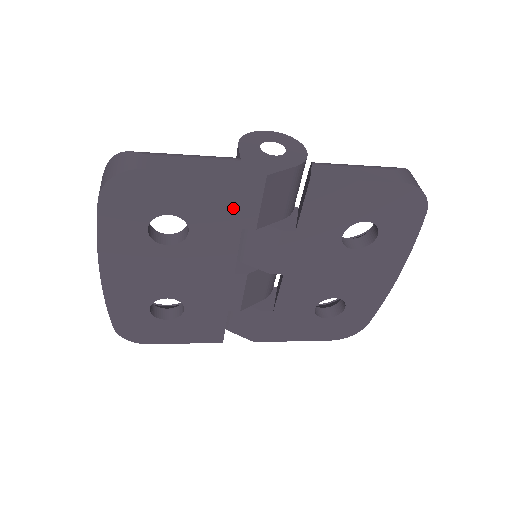
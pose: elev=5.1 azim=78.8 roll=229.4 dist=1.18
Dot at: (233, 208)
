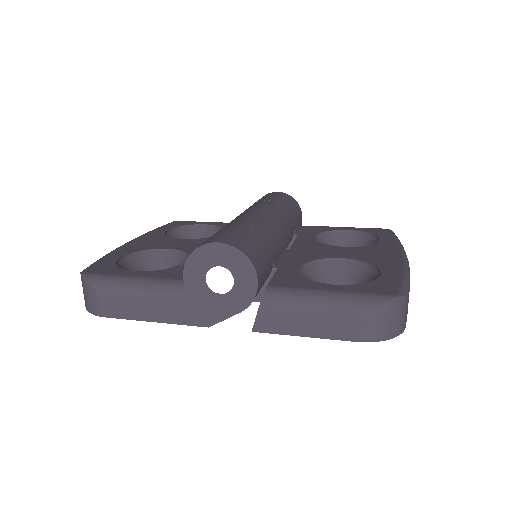
Dot at: occluded
